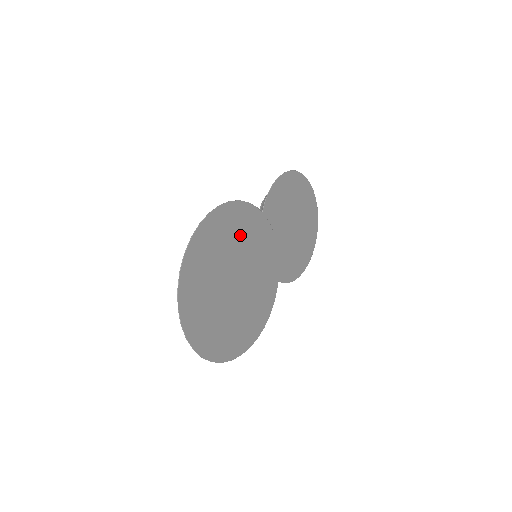
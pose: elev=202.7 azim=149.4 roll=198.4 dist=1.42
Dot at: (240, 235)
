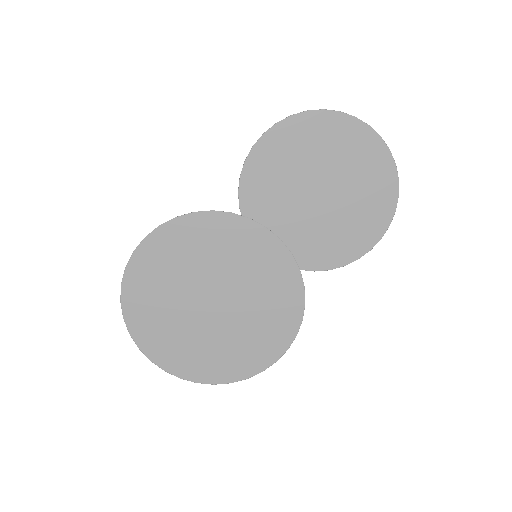
Dot at: (195, 253)
